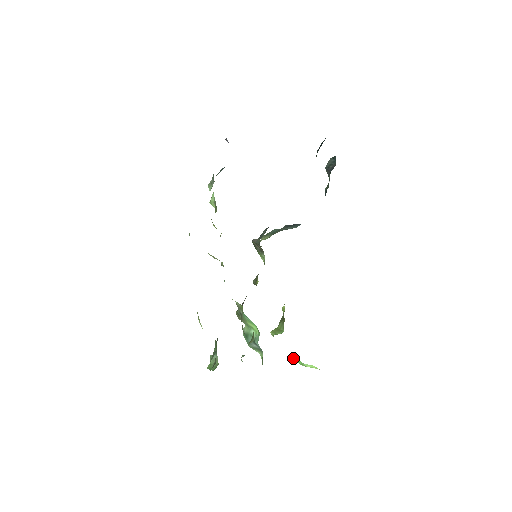
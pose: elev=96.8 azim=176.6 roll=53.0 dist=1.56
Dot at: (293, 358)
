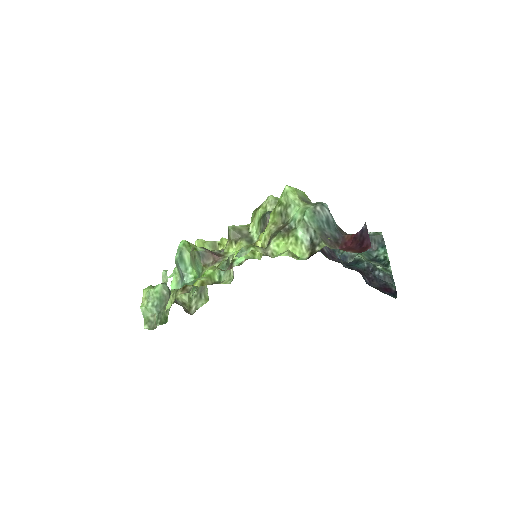
Dot at: occluded
